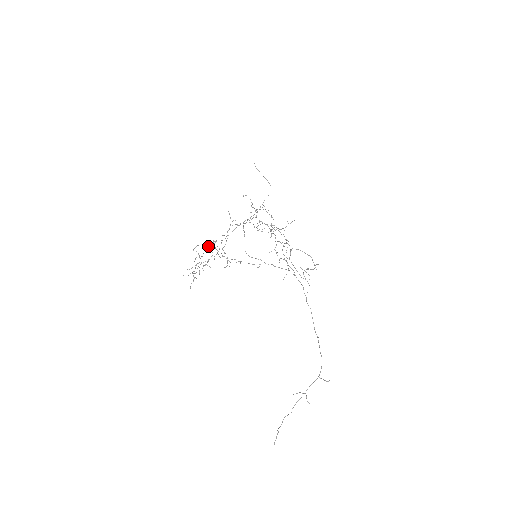
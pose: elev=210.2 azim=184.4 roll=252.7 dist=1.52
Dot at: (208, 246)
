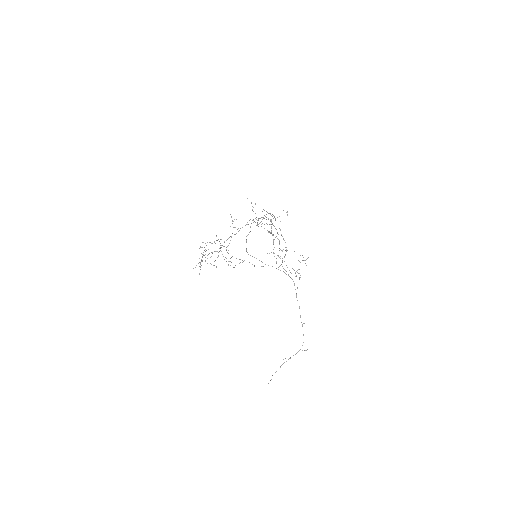
Dot at: (212, 243)
